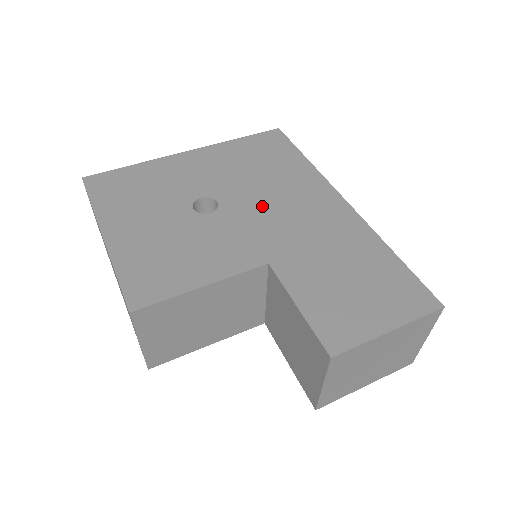
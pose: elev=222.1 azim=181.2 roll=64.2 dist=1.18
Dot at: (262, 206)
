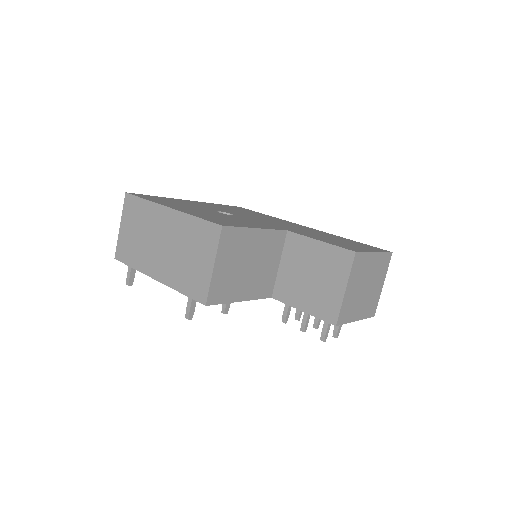
Dot at: (261, 219)
